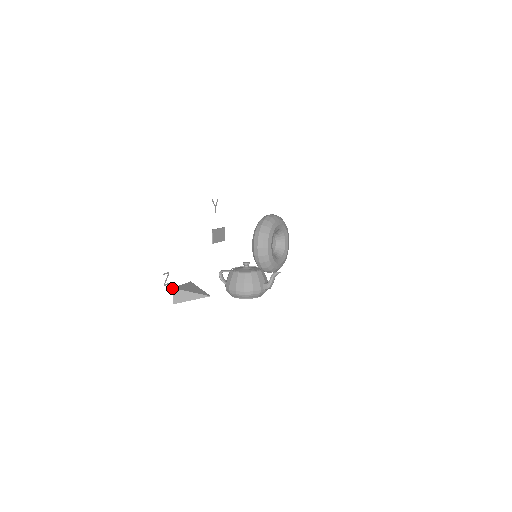
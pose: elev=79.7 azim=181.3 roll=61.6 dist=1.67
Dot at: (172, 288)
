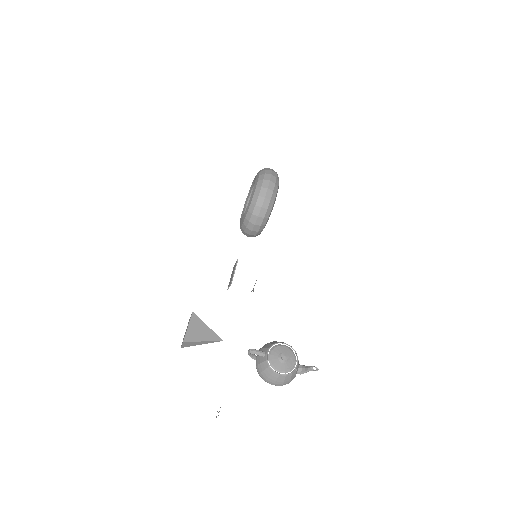
Dot at: (183, 342)
